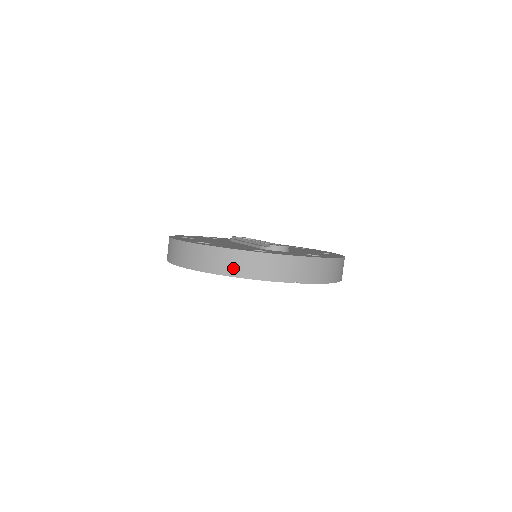
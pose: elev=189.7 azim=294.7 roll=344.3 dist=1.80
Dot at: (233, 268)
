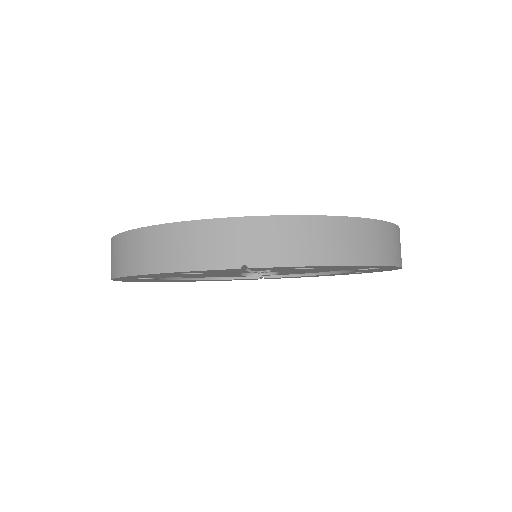
Dot at: (141, 260)
